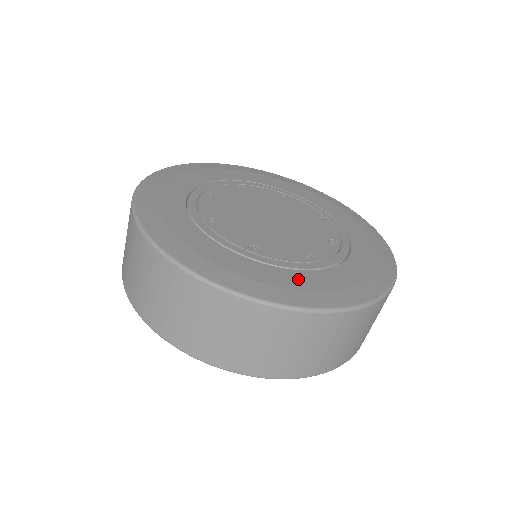
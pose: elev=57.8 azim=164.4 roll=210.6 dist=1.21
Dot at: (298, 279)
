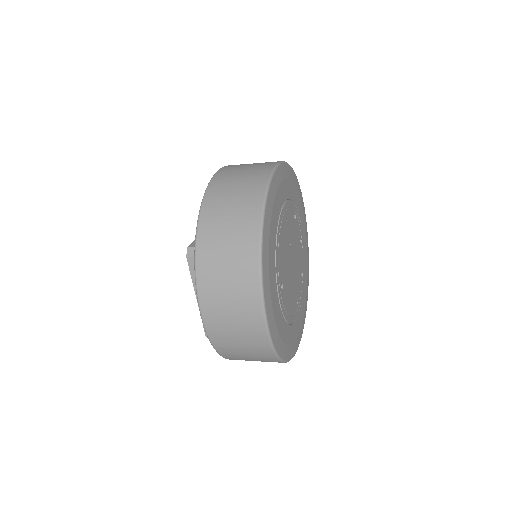
Dot at: (295, 331)
